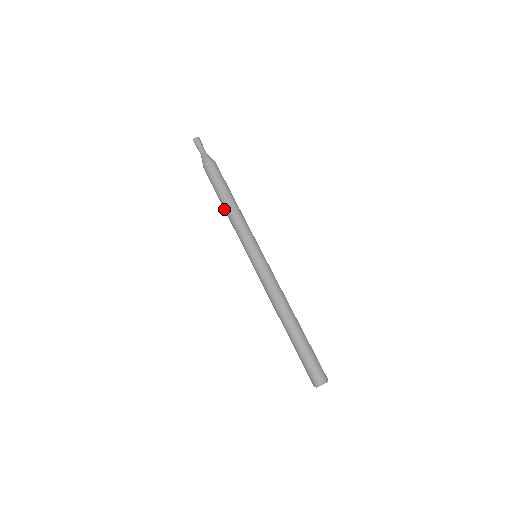
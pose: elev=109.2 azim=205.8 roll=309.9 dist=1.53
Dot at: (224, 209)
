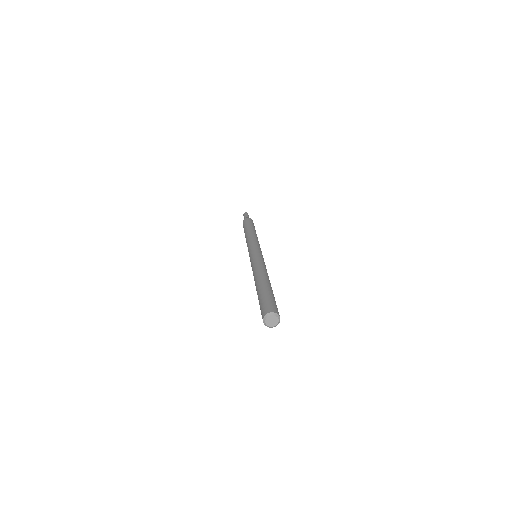
Dot at: (247, 233)
